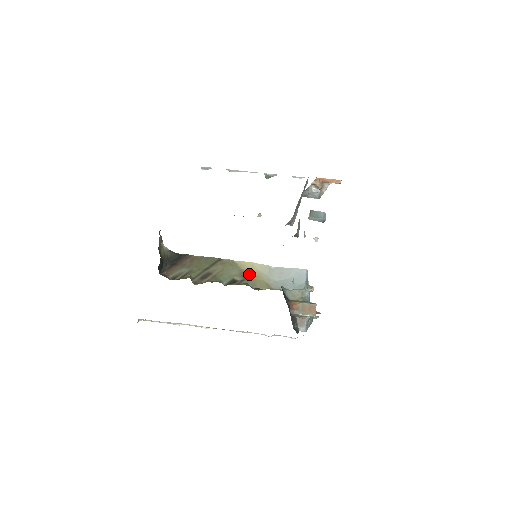
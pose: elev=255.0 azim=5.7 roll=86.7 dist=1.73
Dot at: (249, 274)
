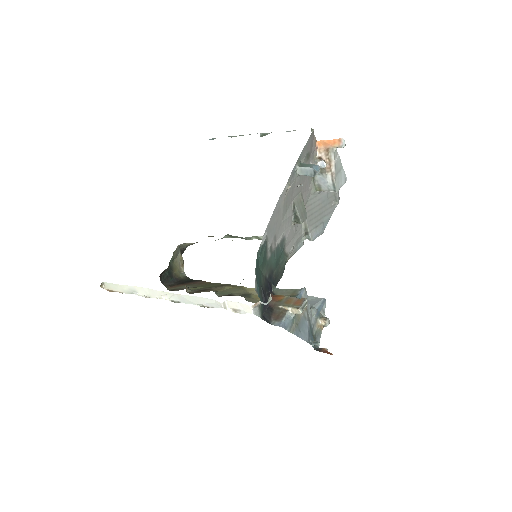
Dot at: (253, 295)
